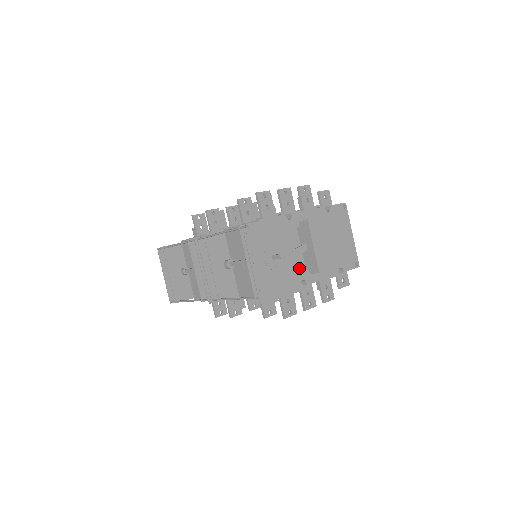
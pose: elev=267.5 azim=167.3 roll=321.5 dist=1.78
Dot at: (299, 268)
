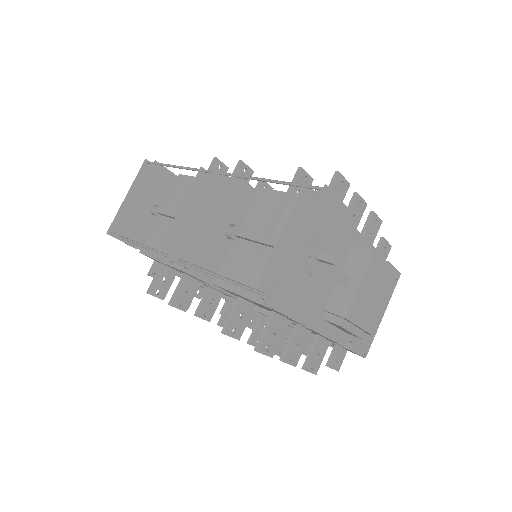
Dot at: occluded
